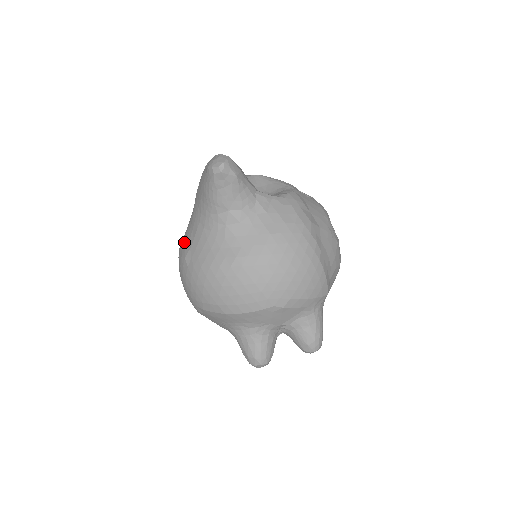
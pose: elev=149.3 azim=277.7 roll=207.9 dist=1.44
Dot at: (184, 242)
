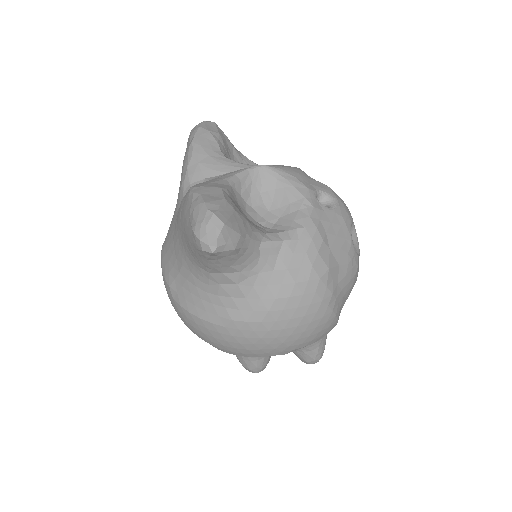
Dot at: (167, 259)
